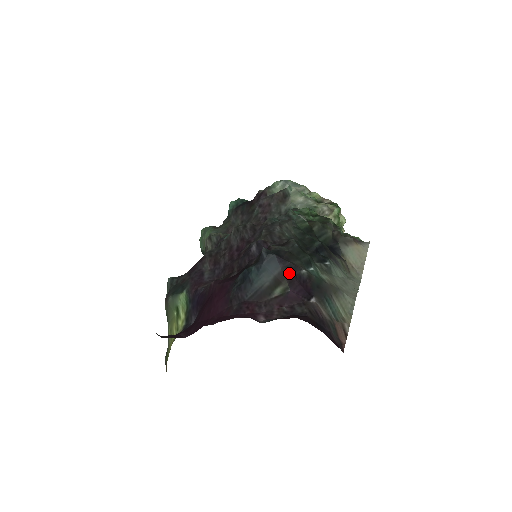
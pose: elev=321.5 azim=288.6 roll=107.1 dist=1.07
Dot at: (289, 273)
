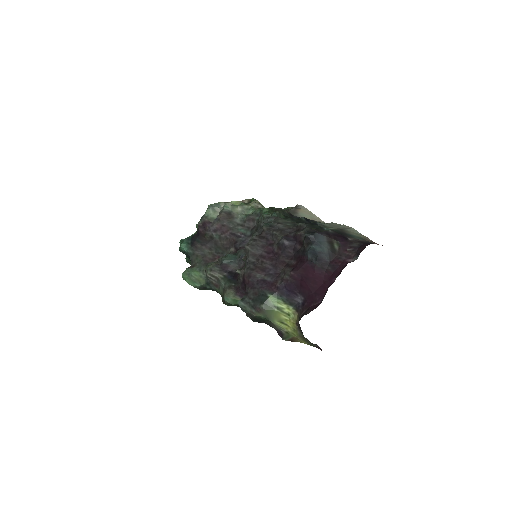
Dot at: (330, 236)
